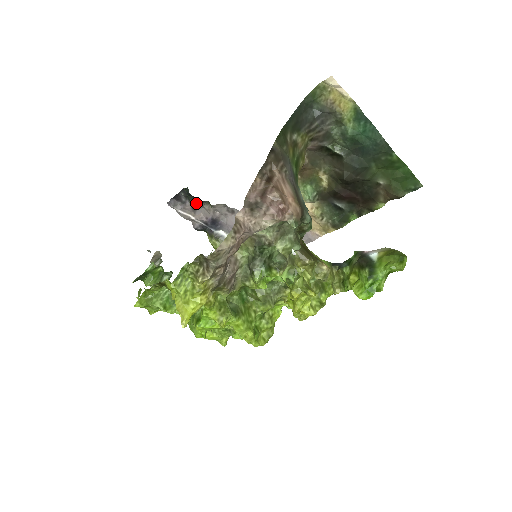
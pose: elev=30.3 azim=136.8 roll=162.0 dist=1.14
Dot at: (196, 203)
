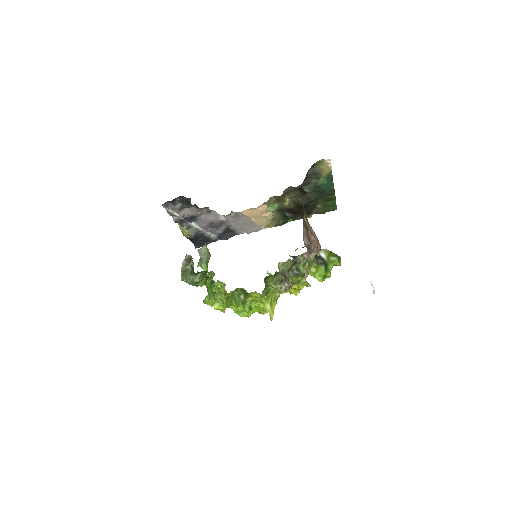
Dot at: (186, 206)
